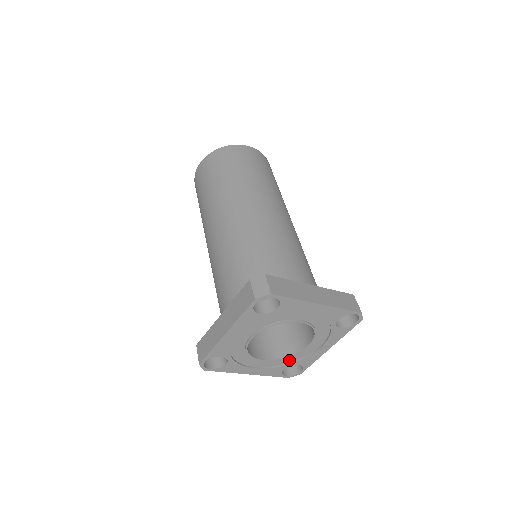
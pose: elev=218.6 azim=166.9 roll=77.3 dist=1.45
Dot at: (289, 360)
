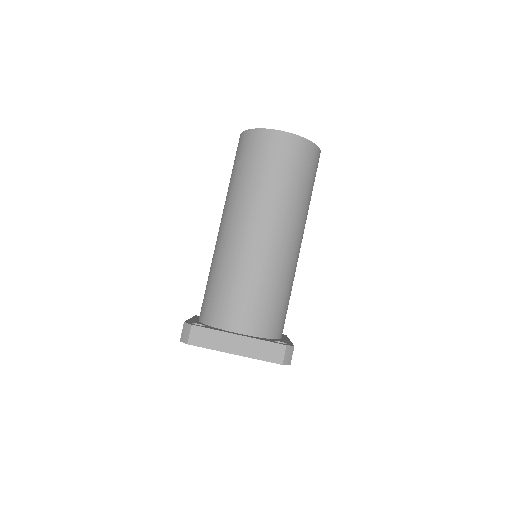
Dot at: occluded
